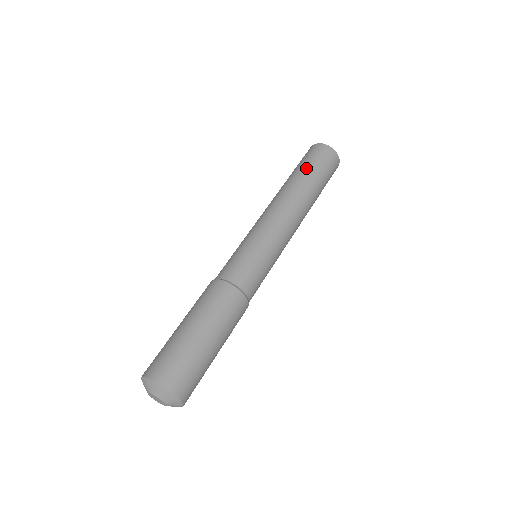
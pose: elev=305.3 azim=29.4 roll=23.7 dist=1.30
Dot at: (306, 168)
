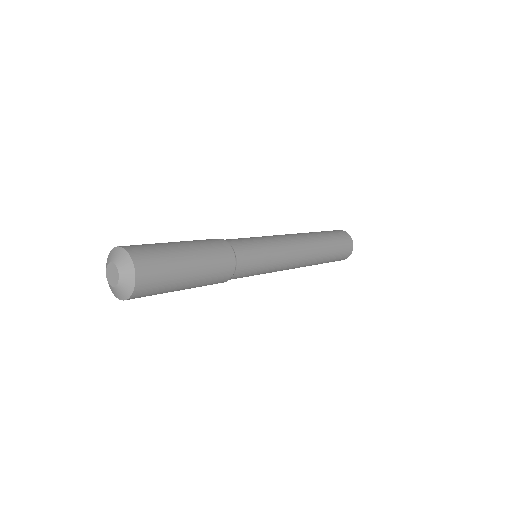
Dot at: (322, 232)
